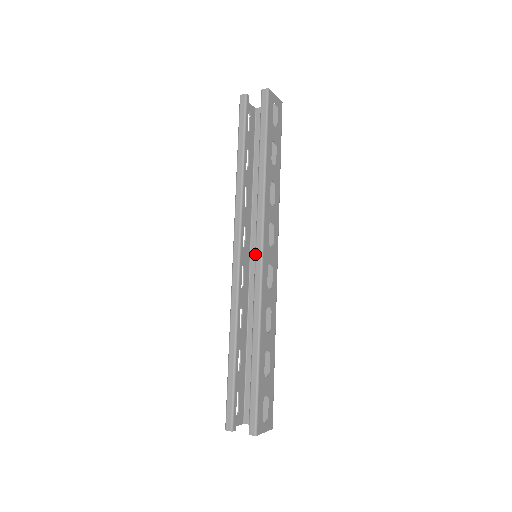
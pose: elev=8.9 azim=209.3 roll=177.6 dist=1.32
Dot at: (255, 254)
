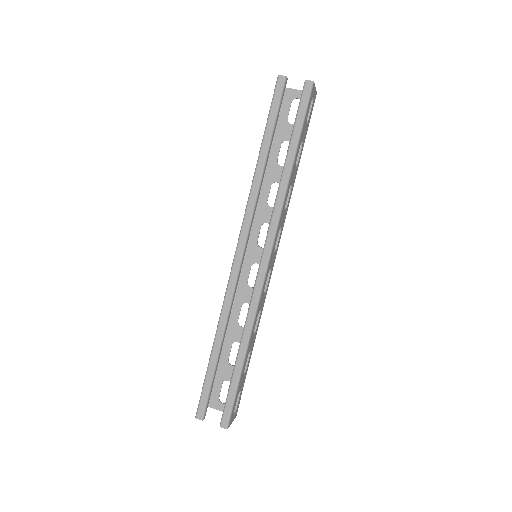
Dot at: (261, 260)
